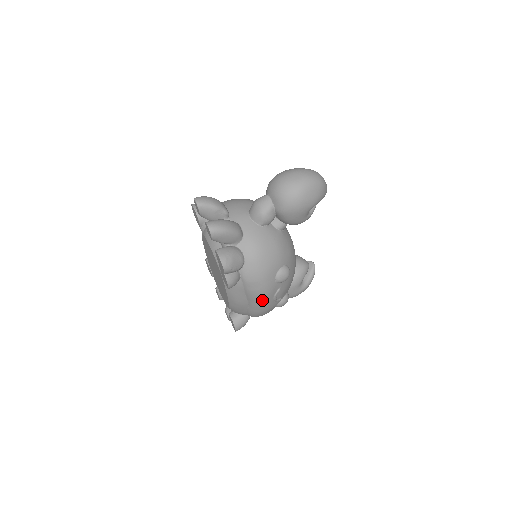
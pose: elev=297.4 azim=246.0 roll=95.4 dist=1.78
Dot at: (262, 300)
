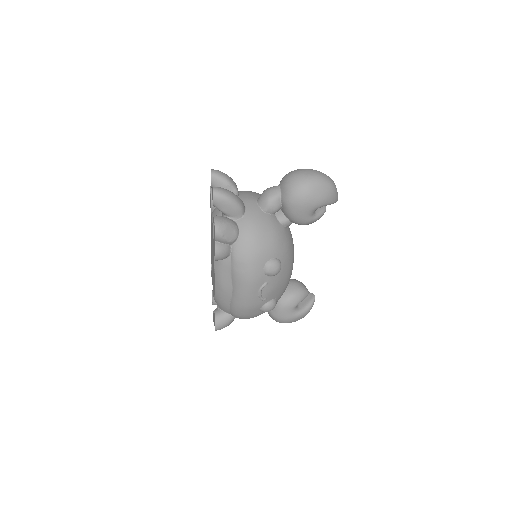
Dot at: (246, 288)
